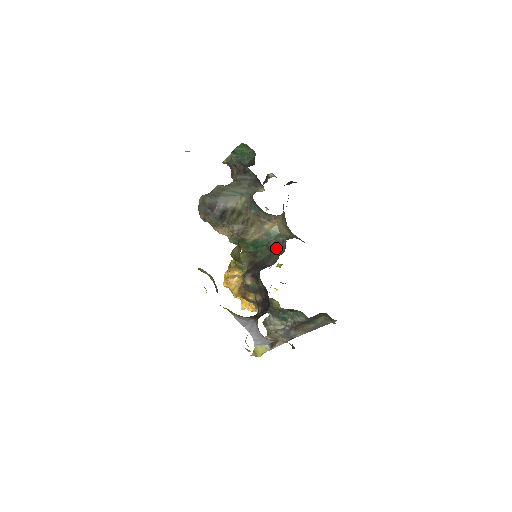
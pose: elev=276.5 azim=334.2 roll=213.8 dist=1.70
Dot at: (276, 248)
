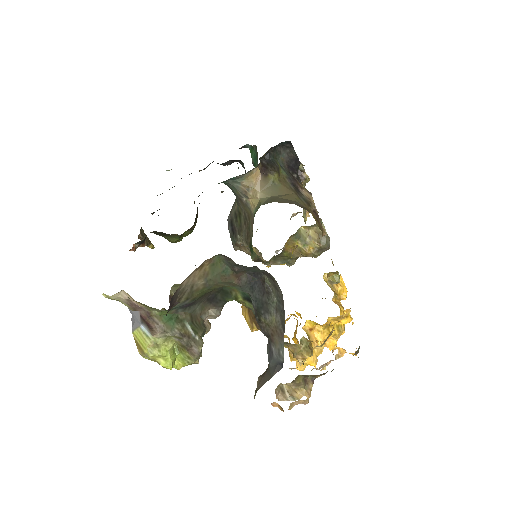
Dot at: occluded
